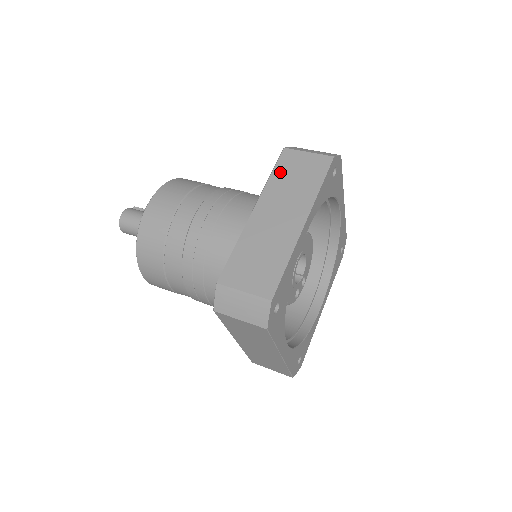
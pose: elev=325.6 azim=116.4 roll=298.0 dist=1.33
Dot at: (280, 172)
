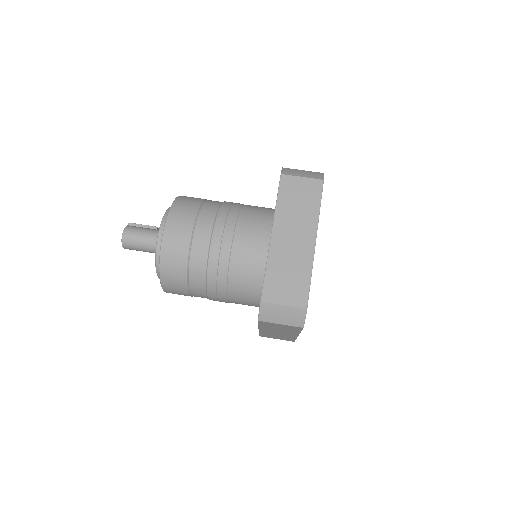
Dot at: (284, 198)
